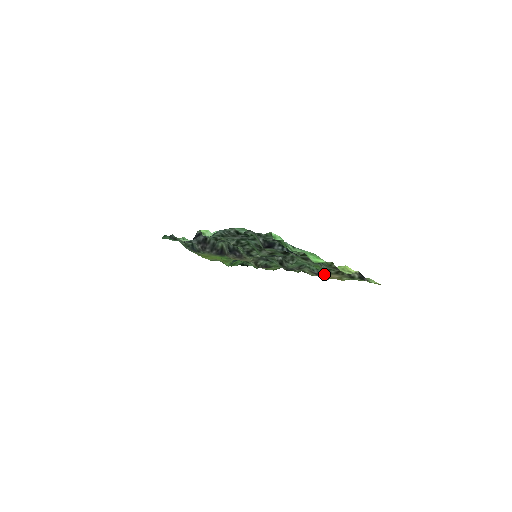
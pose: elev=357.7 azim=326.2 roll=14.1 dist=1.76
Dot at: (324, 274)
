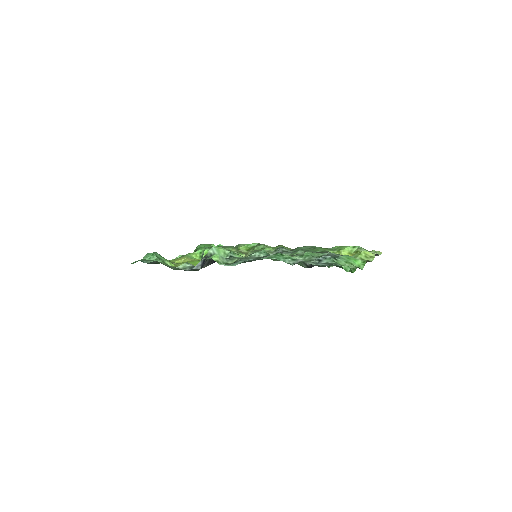
Dot at: occluded
